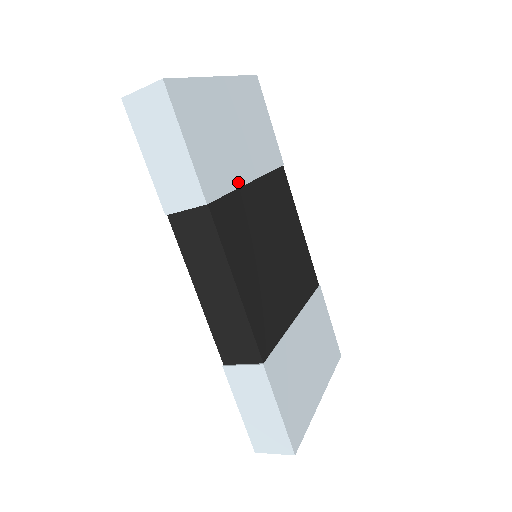
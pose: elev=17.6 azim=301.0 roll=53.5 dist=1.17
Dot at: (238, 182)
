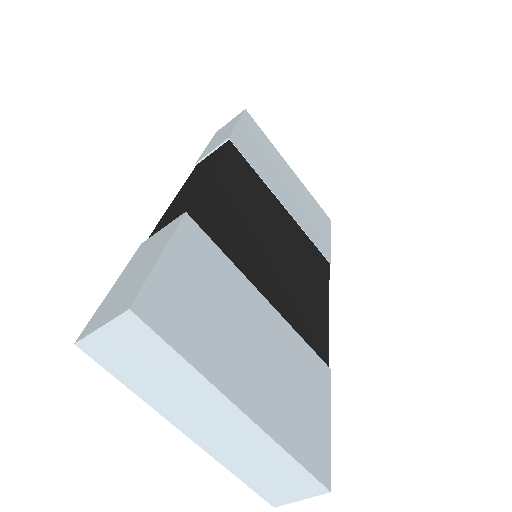
Dot at: (268, 184)
